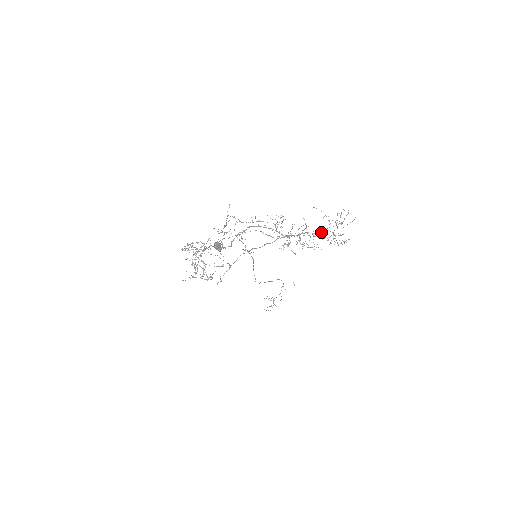
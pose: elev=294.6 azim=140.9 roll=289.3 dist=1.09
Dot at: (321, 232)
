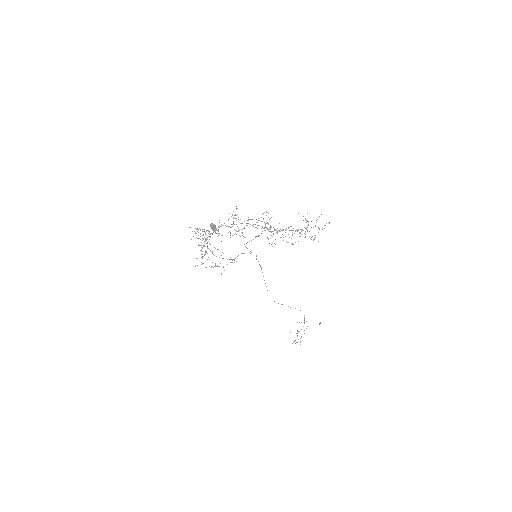
Dot at: occluded
